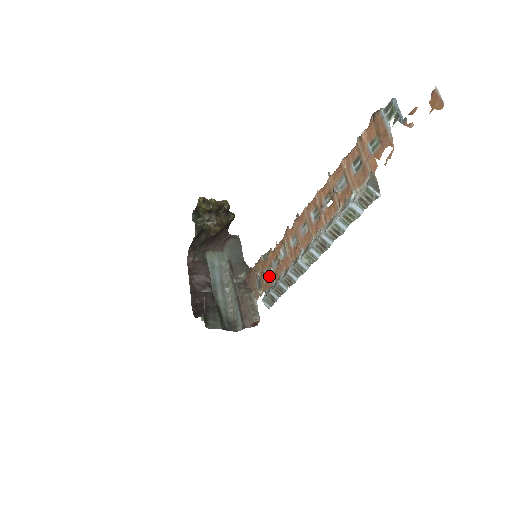
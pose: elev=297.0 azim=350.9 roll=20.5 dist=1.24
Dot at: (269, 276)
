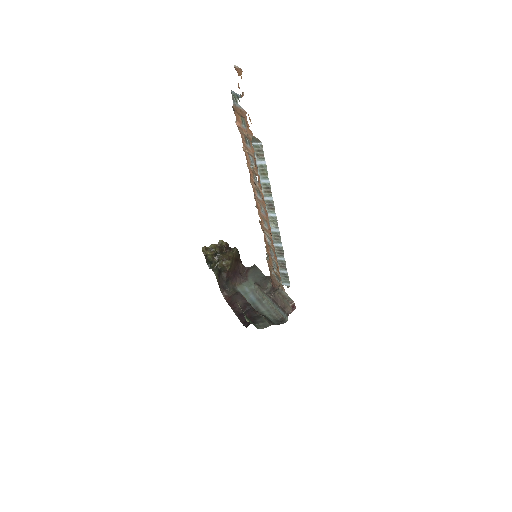
Dot at: (276, 265)
